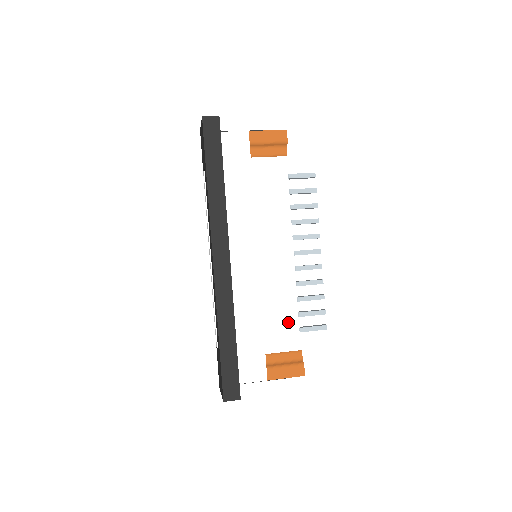
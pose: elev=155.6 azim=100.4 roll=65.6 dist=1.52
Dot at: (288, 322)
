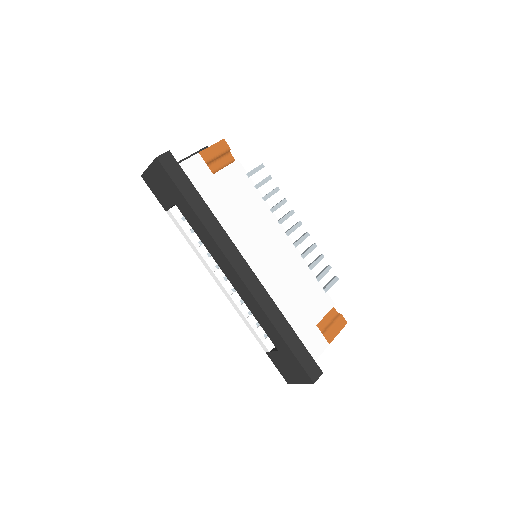
Dot at: (315, 290)
